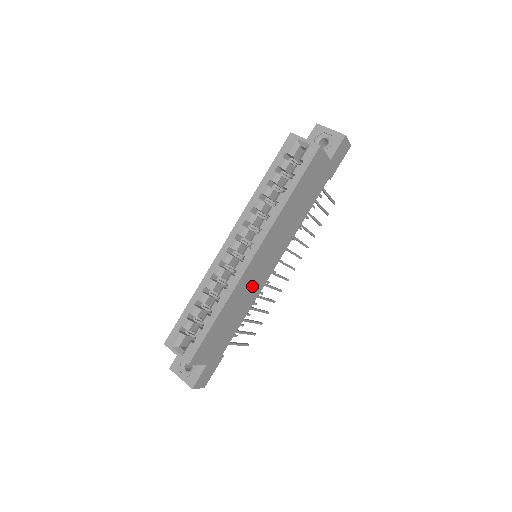
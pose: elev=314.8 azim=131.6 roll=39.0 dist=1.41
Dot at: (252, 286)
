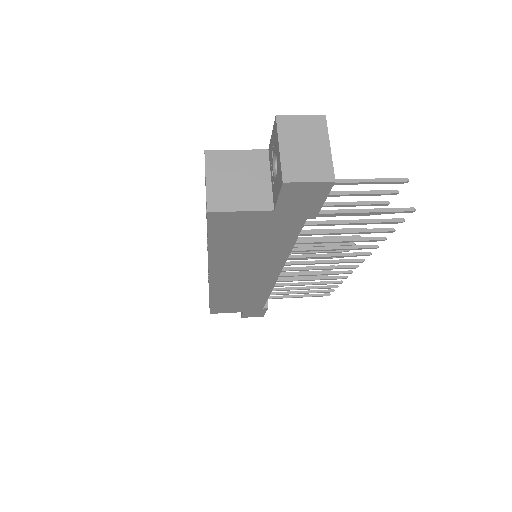
Dot at: (246, 287)
